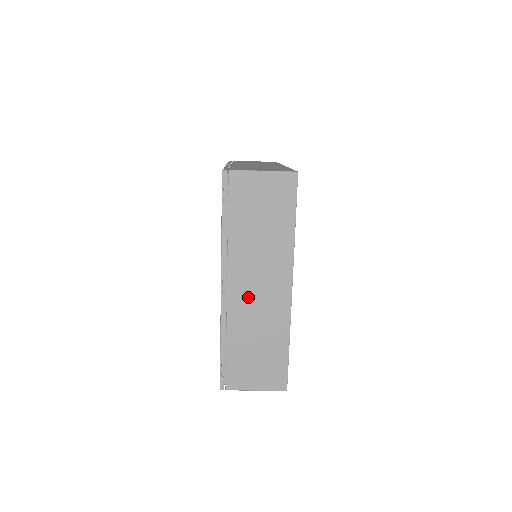
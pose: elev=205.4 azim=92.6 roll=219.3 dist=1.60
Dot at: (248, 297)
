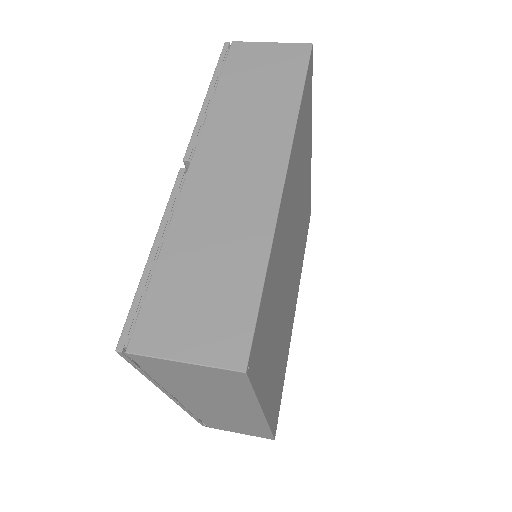
Dot at: (209, 409)
